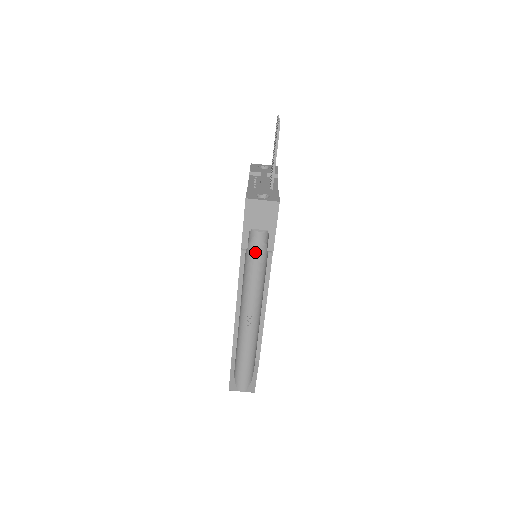
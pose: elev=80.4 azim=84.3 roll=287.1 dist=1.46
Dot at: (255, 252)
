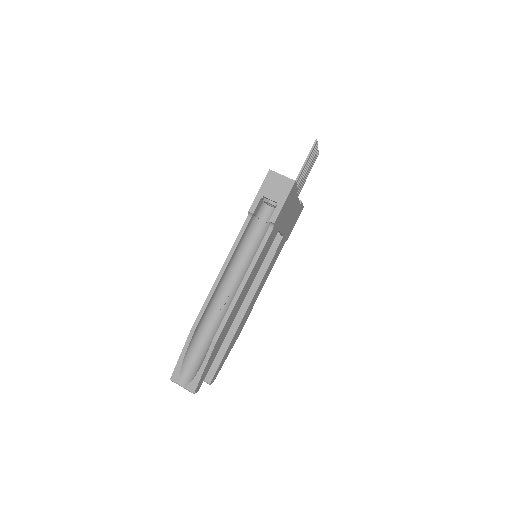
Dot at: (258, 232)
